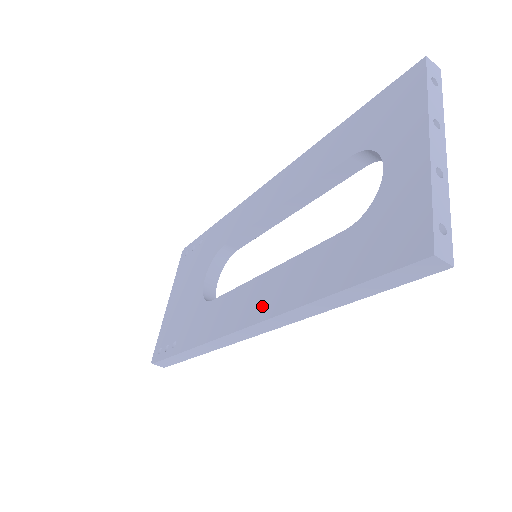
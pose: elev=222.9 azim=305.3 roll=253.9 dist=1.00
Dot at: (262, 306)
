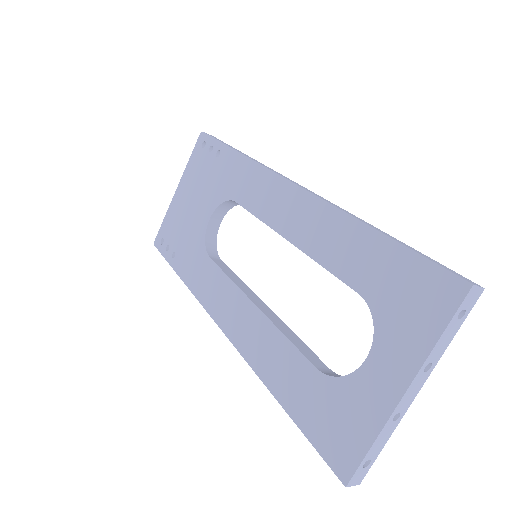
Dot at: (241, 335)
